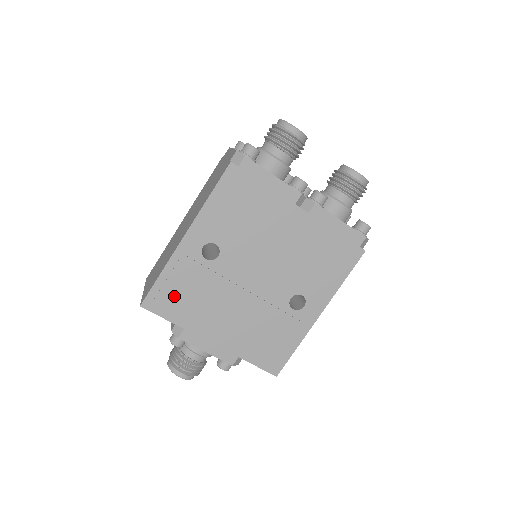
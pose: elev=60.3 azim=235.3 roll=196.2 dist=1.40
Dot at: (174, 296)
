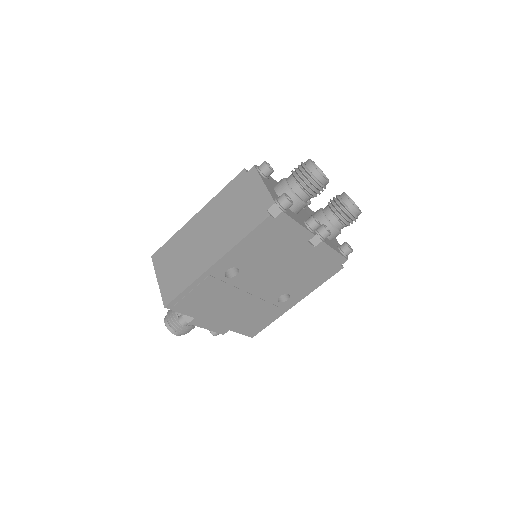
Dot at: (194, 300)
